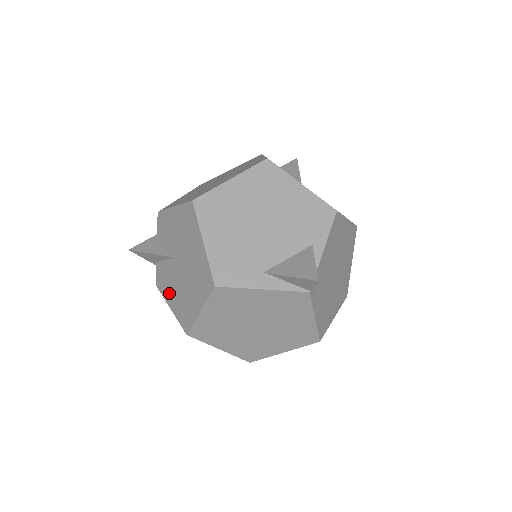
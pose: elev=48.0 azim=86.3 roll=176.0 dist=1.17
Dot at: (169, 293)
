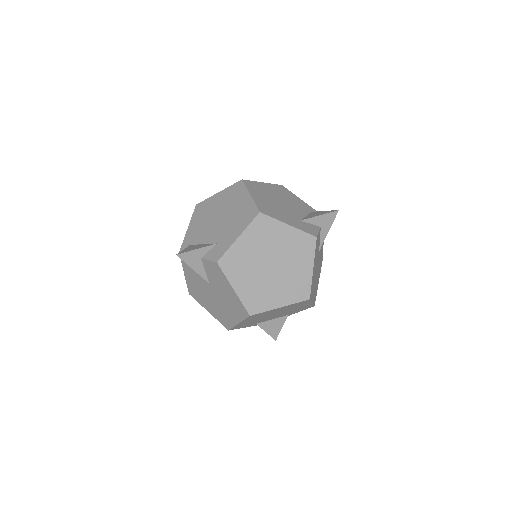
Dot at: (190, 274)
